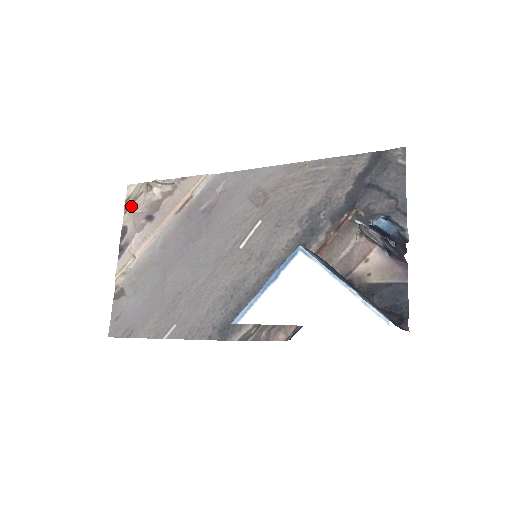
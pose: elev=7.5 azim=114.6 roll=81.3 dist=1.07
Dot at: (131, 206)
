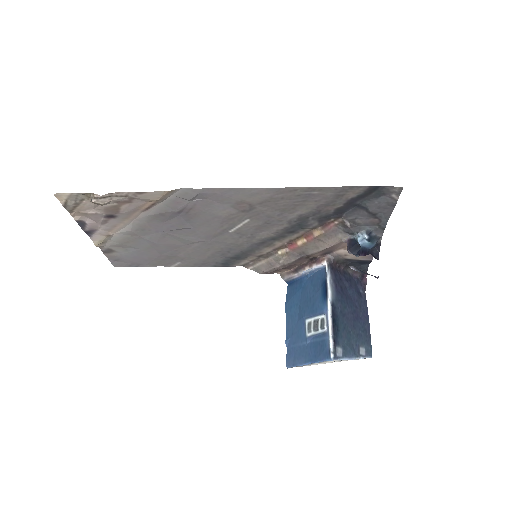
Dot at: (76, 209)
